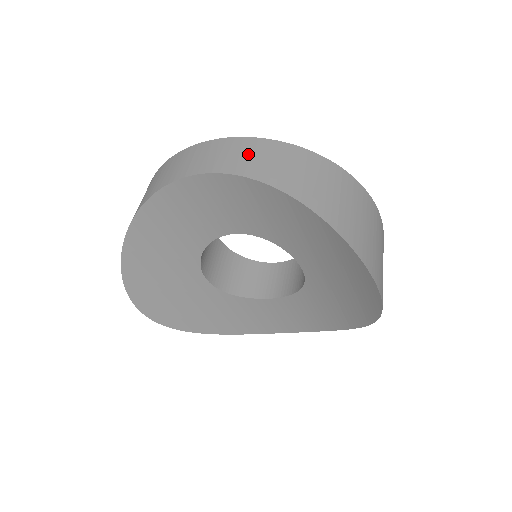
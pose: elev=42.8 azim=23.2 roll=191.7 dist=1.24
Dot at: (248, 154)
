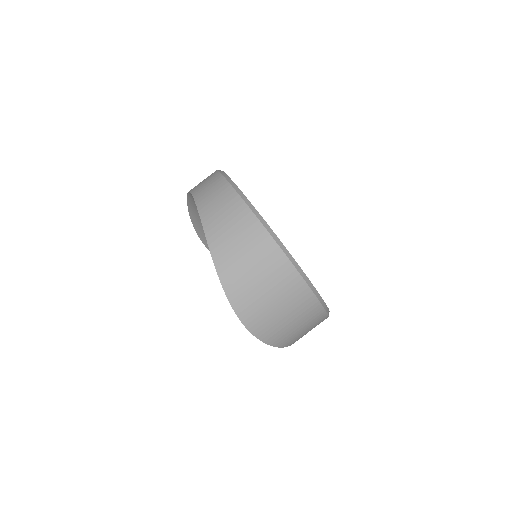
Dot at: (216, 197)
